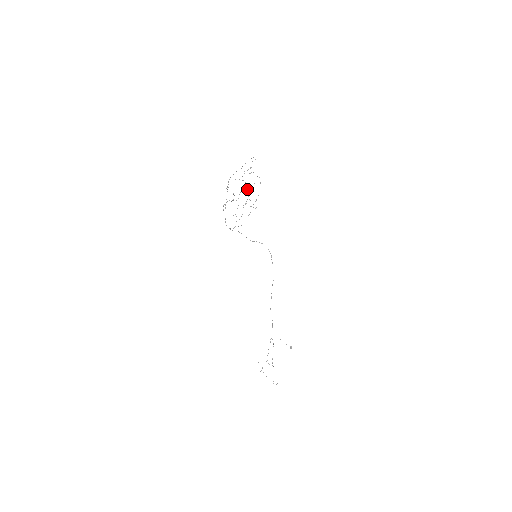
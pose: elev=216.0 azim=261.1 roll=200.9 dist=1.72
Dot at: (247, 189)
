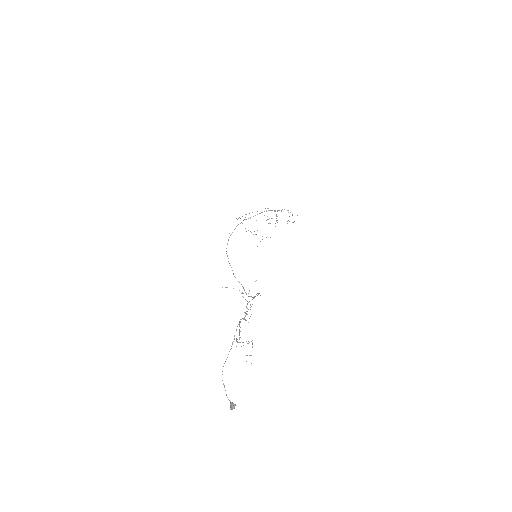
Dot at: occluded
